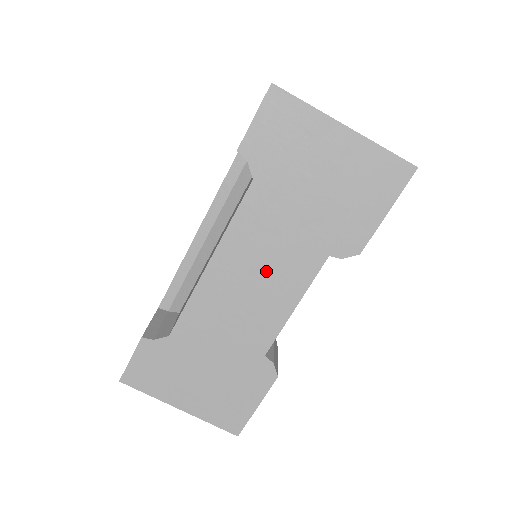
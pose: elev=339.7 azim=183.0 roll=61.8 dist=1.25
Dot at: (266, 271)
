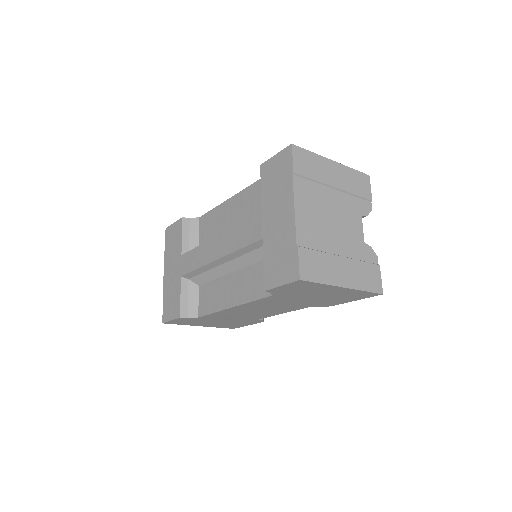
Dot at: (269, 309)
